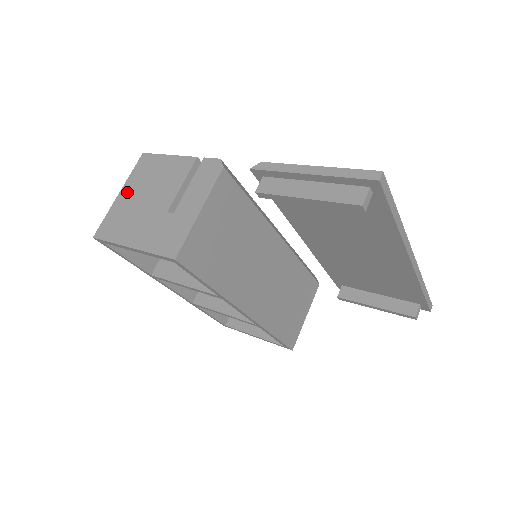
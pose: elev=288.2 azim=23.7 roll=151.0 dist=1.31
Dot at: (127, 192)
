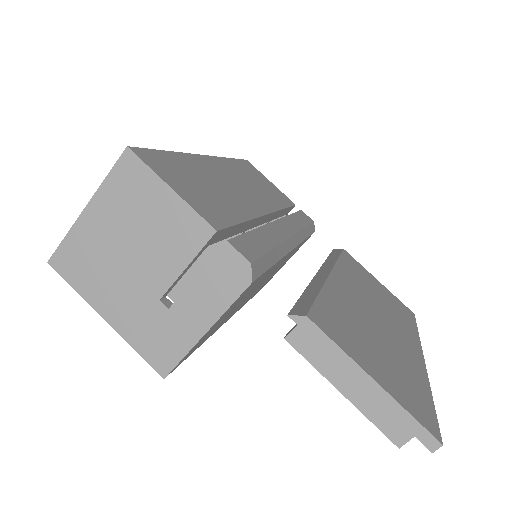
Dot at: (99, 215)
